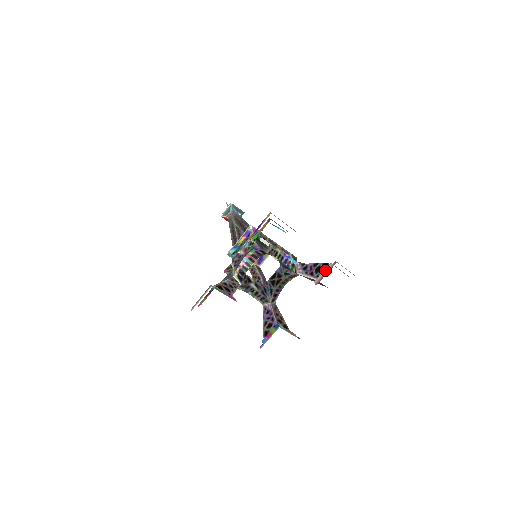
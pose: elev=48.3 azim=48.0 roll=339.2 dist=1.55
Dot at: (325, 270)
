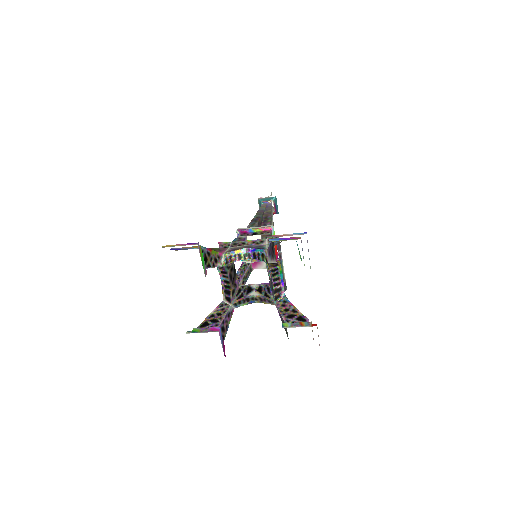
Dot at: occluded
